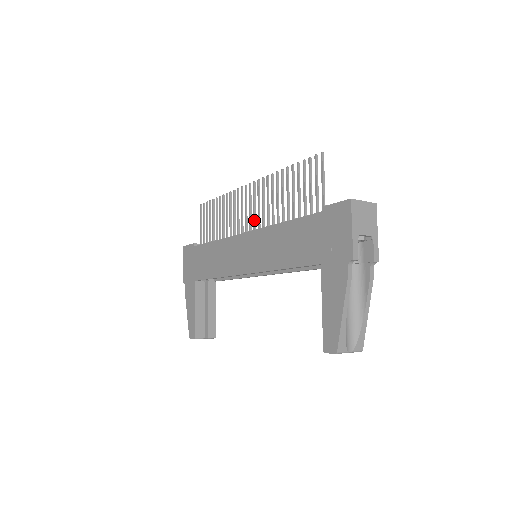
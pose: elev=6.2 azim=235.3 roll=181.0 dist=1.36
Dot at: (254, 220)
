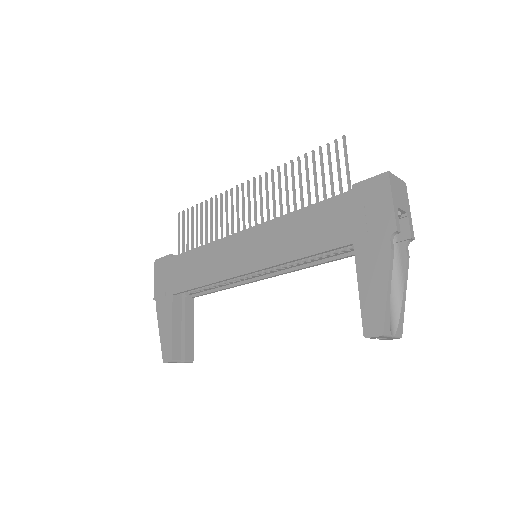
Dot at: (255, 216)
